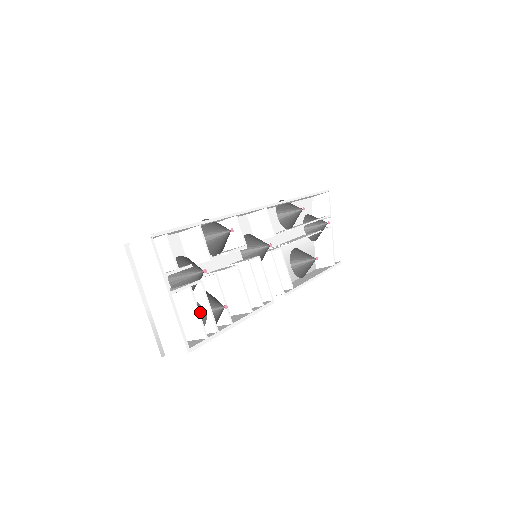
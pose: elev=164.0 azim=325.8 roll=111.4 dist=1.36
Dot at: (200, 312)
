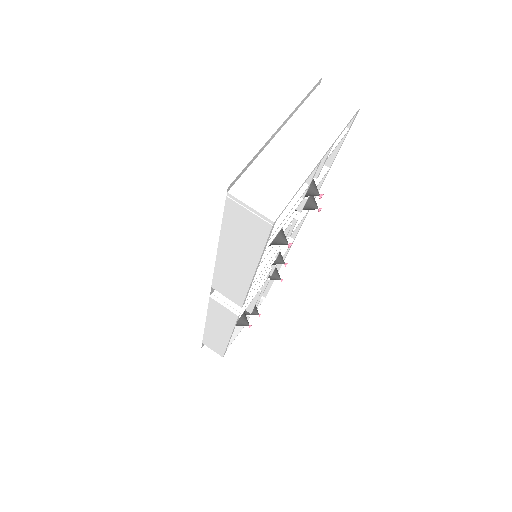
Dot at: occluded
